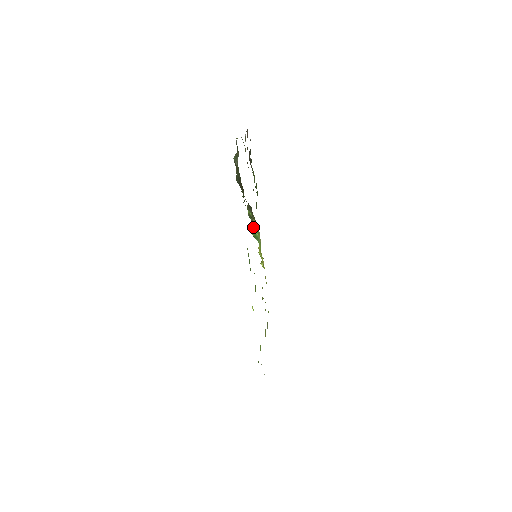
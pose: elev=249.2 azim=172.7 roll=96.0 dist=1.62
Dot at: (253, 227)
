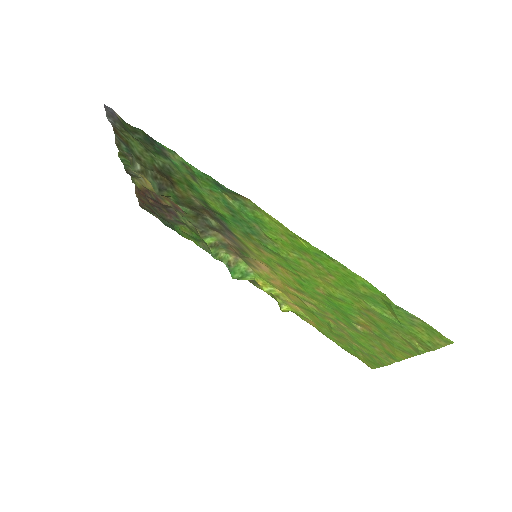
Dot at: (230, 267)
